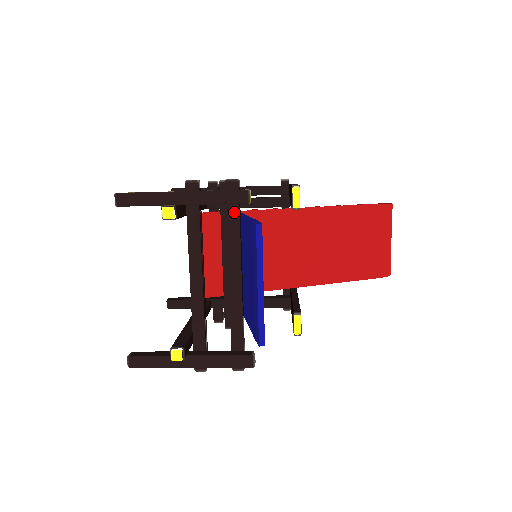
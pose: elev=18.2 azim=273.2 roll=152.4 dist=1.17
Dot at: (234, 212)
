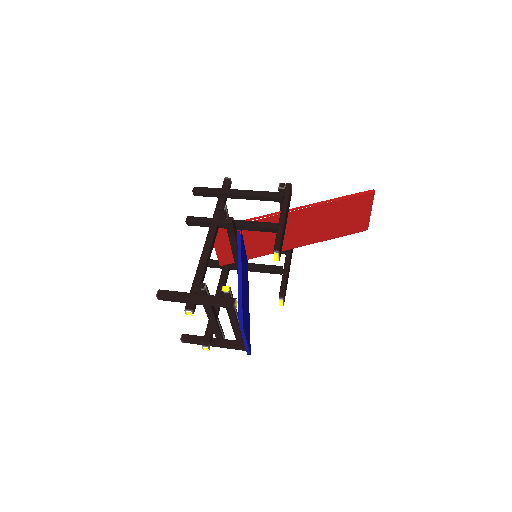
Dot at: occluded
